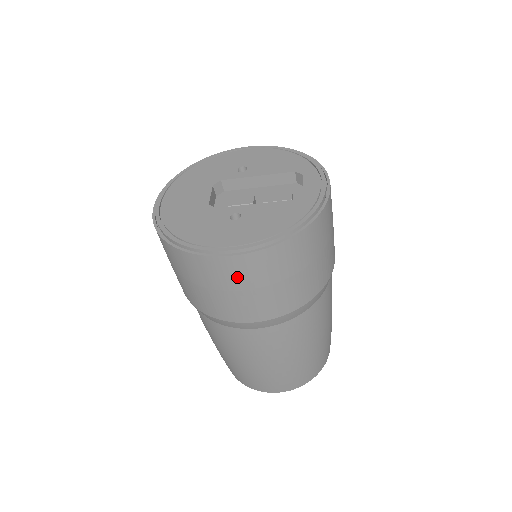
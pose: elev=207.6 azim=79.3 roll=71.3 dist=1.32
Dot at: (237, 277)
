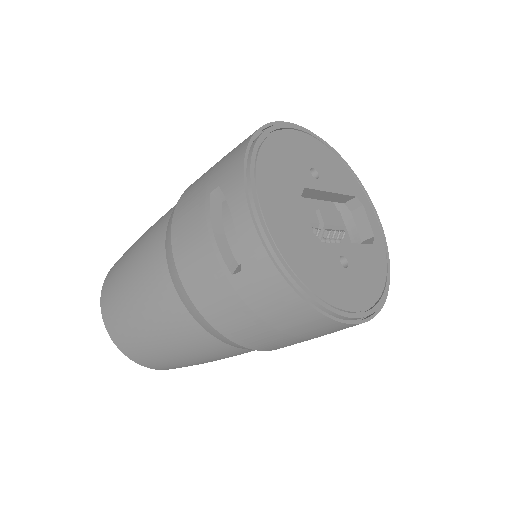
Dot at: occluded
